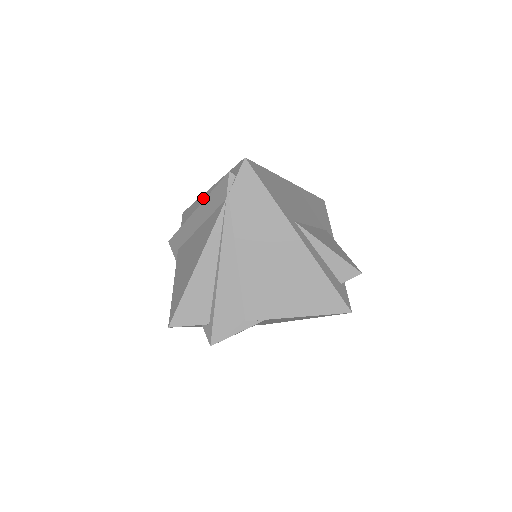
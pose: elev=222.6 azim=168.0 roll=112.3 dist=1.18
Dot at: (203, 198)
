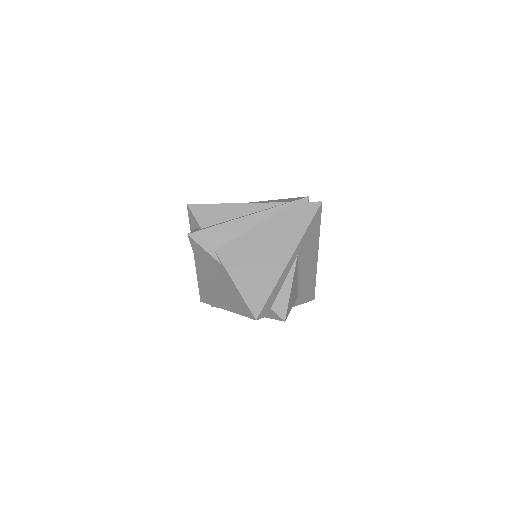
Dot at: occluded
